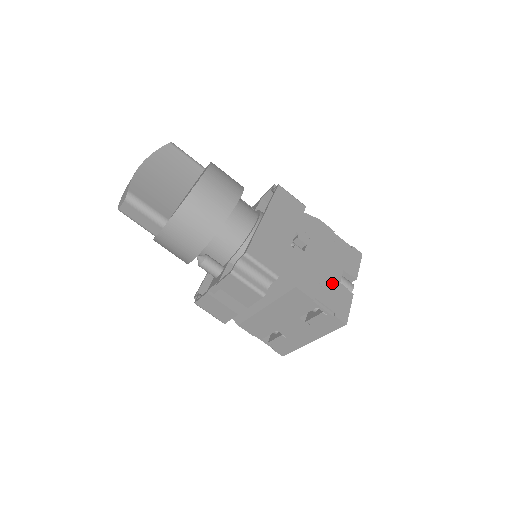
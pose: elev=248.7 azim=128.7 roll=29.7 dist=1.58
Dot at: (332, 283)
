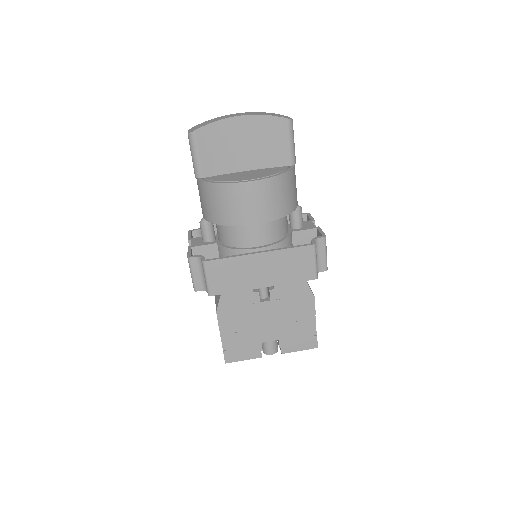
Dot at: (253, 337)
